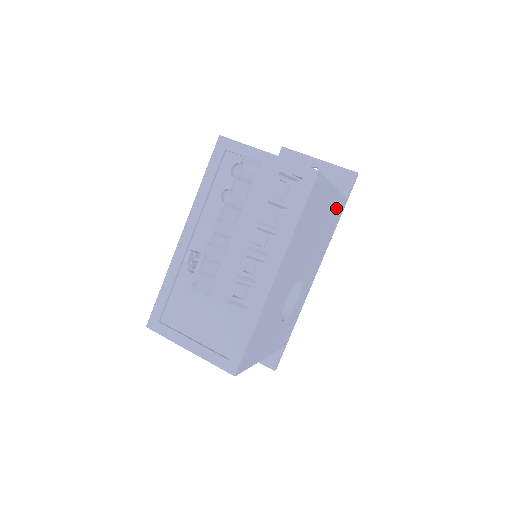
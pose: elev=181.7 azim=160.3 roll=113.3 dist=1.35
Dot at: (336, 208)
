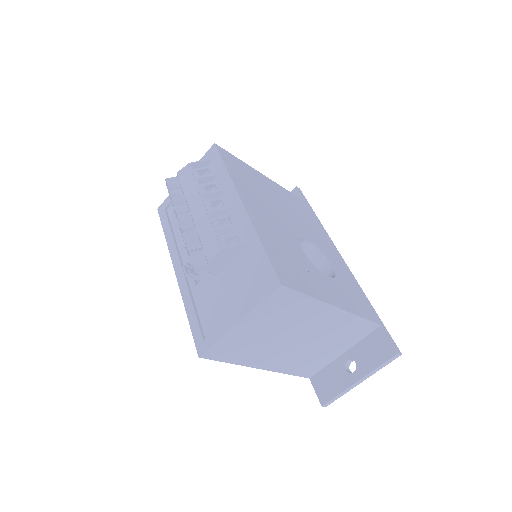
Dot at: (294, 201)
